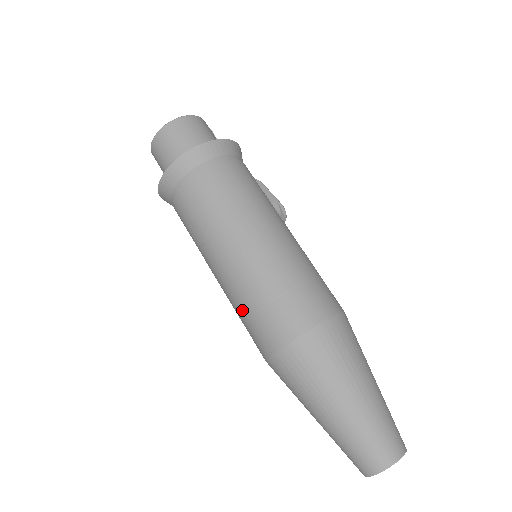
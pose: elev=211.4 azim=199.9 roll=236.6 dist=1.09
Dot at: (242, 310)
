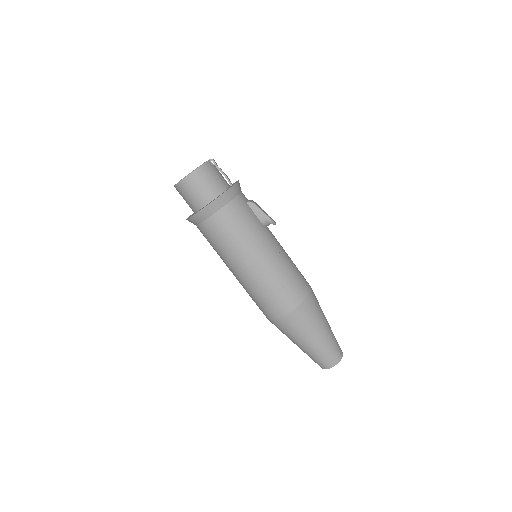
Dot at: occluded
